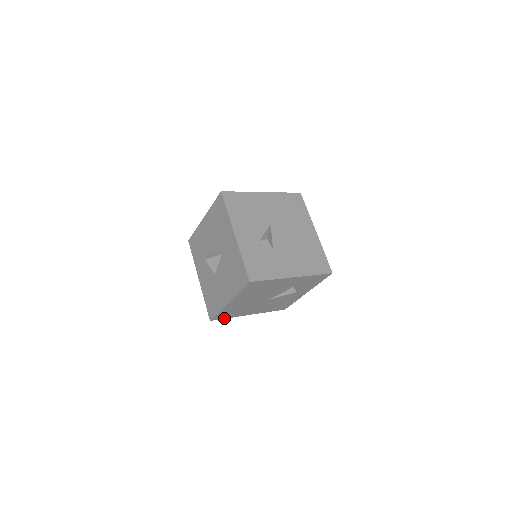
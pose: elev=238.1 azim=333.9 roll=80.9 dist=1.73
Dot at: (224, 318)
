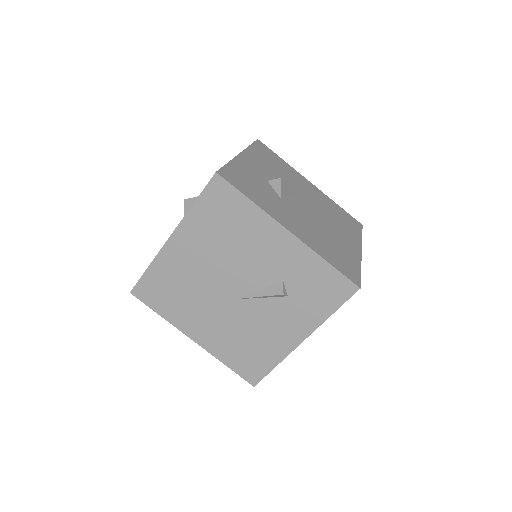
Dot at: (152, 308)
